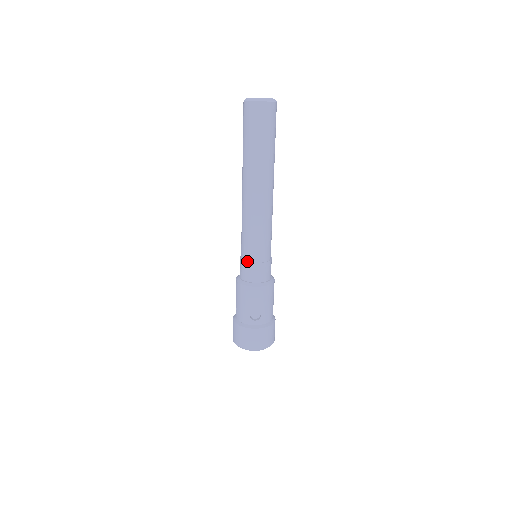
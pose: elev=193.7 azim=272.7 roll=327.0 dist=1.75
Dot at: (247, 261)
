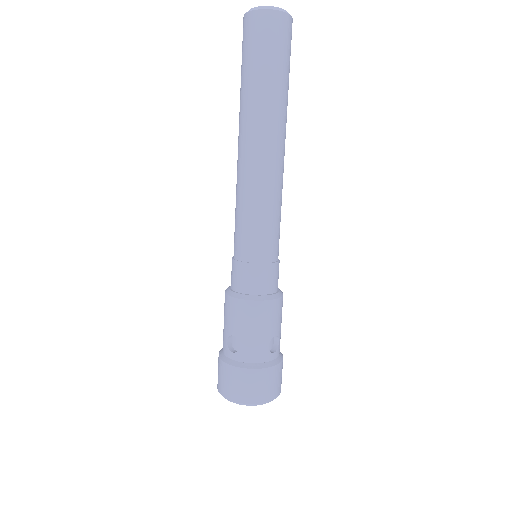
Dot at: (261, 262)
